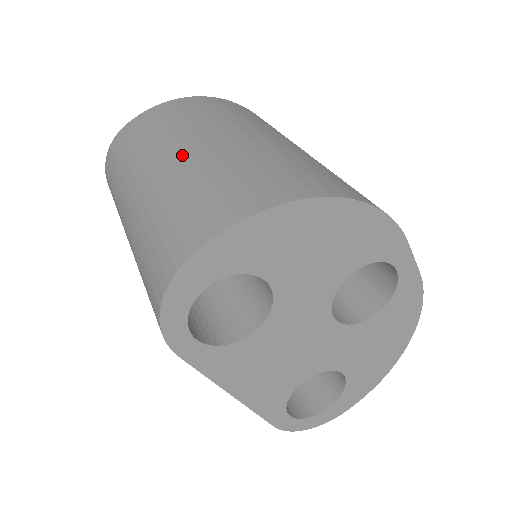
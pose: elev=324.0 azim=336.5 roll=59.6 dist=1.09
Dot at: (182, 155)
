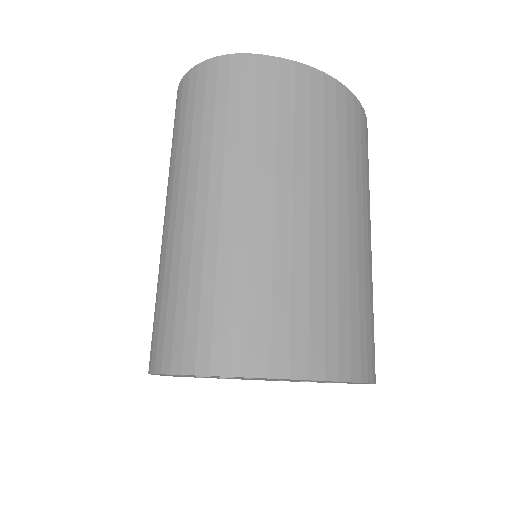
Dot at: (285, 210)
